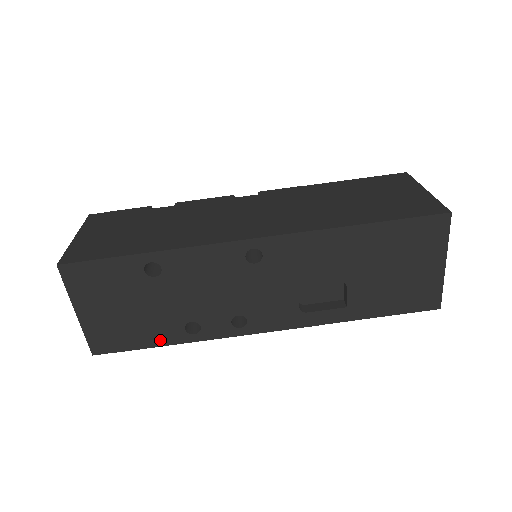
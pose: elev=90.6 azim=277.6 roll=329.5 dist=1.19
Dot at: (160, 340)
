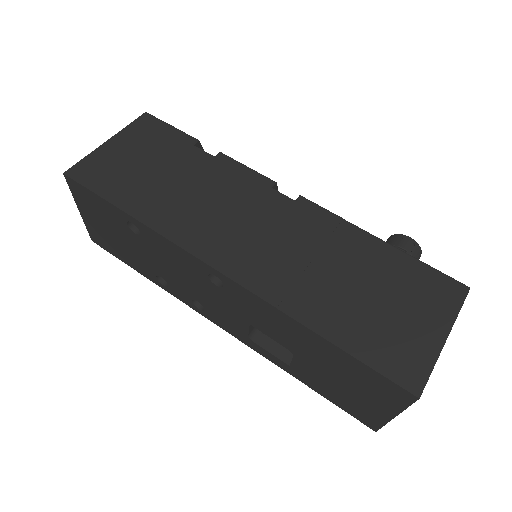
Dot at: (138, 269)
